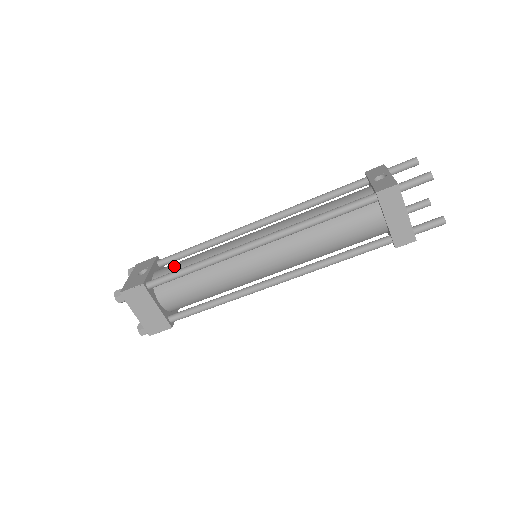
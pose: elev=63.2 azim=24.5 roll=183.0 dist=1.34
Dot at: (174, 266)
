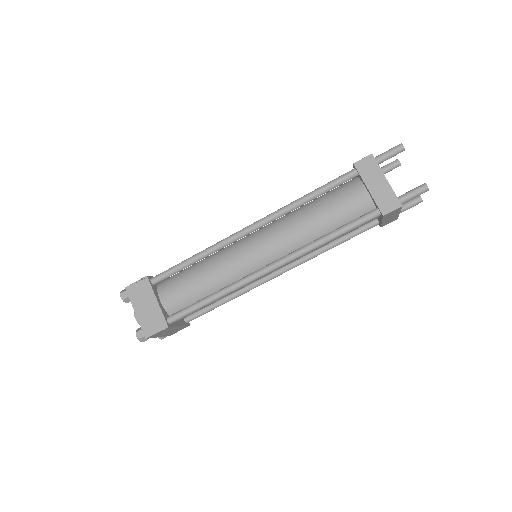
Dot at: (180, 271)
